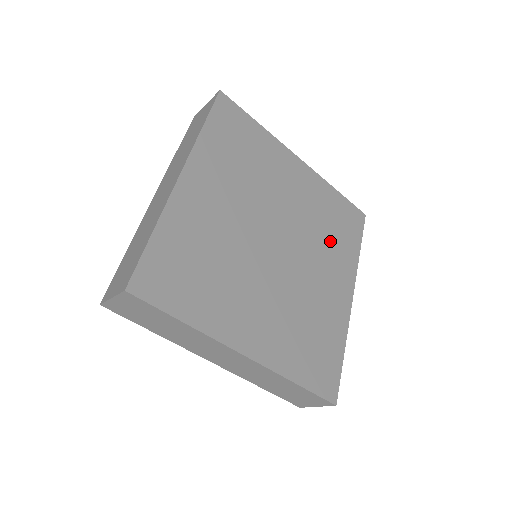
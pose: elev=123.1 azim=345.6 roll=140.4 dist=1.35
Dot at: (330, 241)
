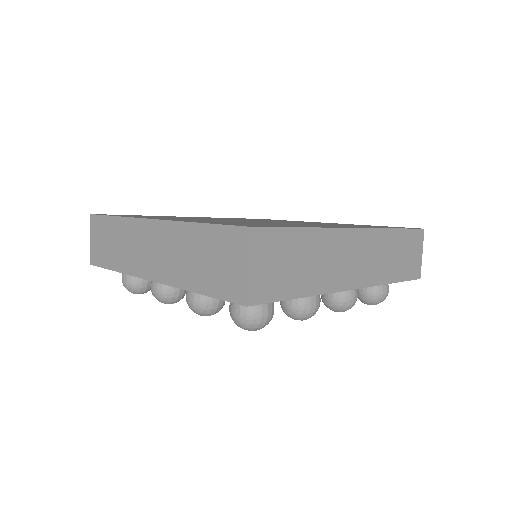
Dot at: occluded
